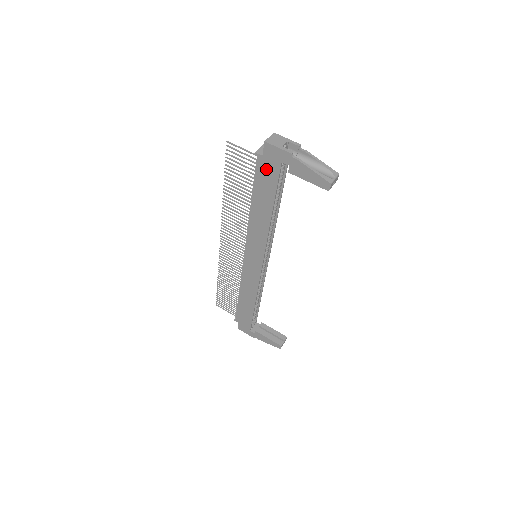
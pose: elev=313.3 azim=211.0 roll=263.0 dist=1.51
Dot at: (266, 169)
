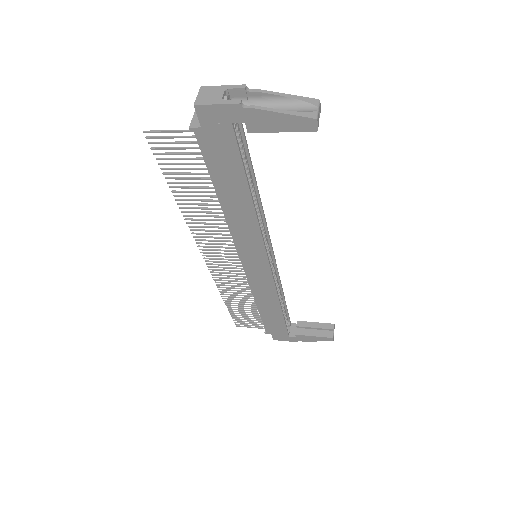
Dot at: (215, 143)
